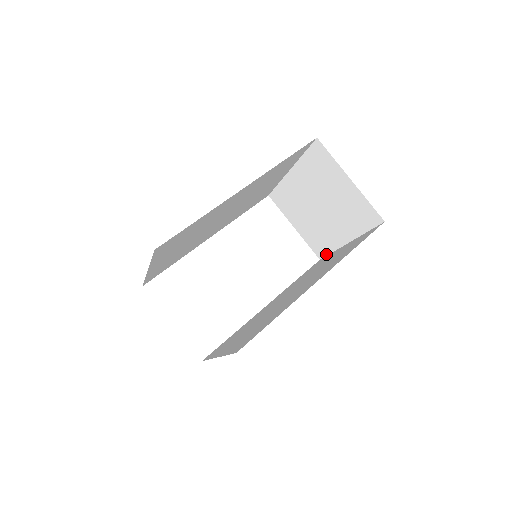
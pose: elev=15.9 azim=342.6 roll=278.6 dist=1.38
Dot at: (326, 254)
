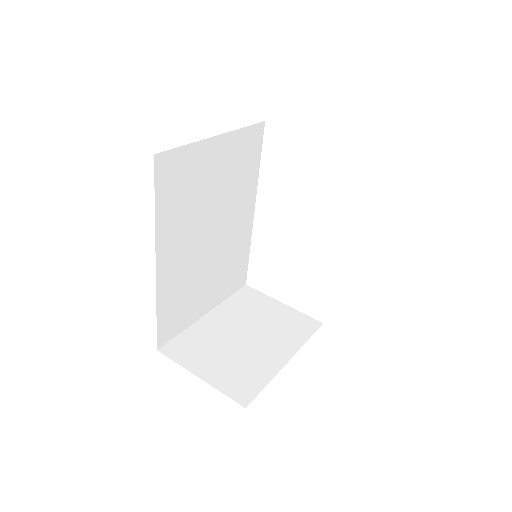
Dot at: occluded
